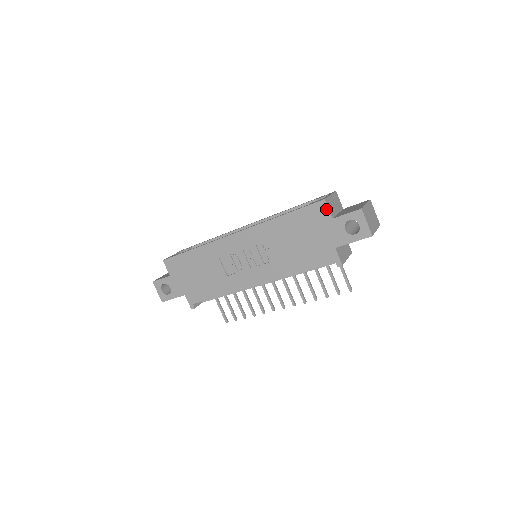
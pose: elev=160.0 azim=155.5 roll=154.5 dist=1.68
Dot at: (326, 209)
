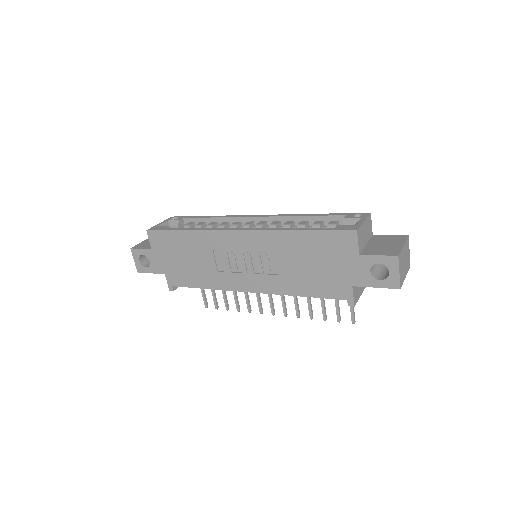
Dot at: (355, 242)
